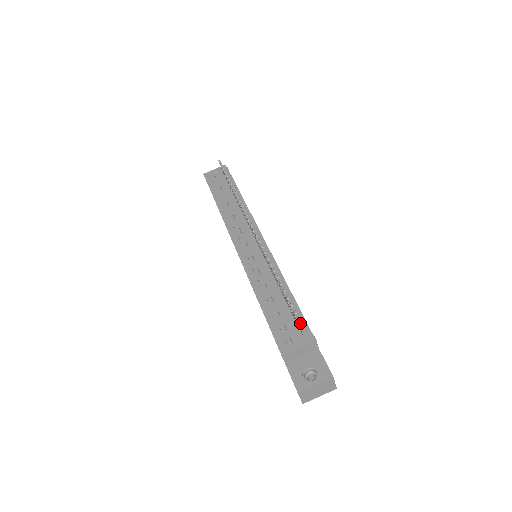
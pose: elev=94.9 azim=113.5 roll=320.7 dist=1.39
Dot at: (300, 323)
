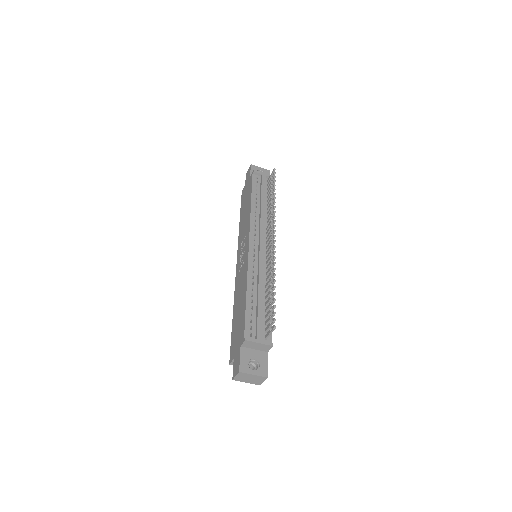
Dot at: (274, 329)
